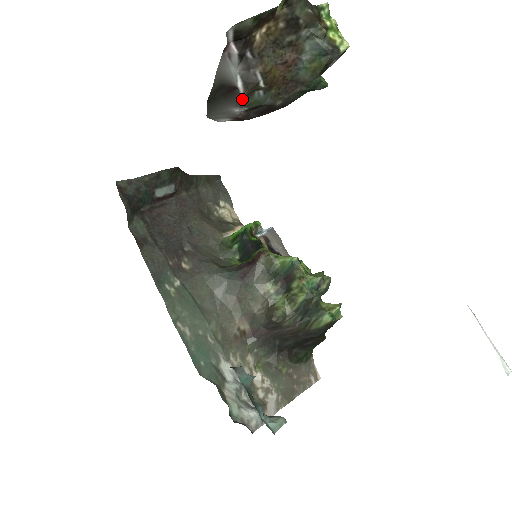
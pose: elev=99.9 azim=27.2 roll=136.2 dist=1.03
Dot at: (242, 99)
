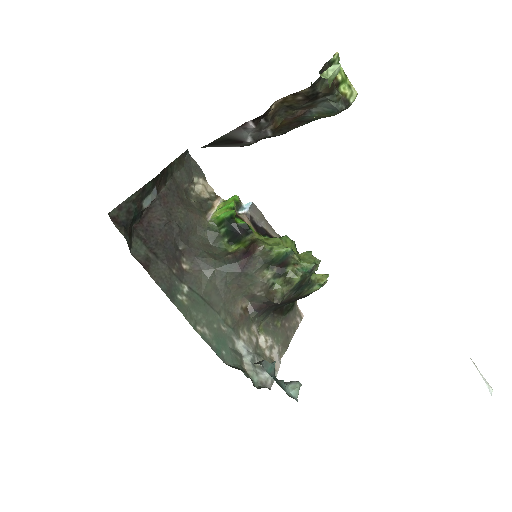
Dot at: (246, 144)
